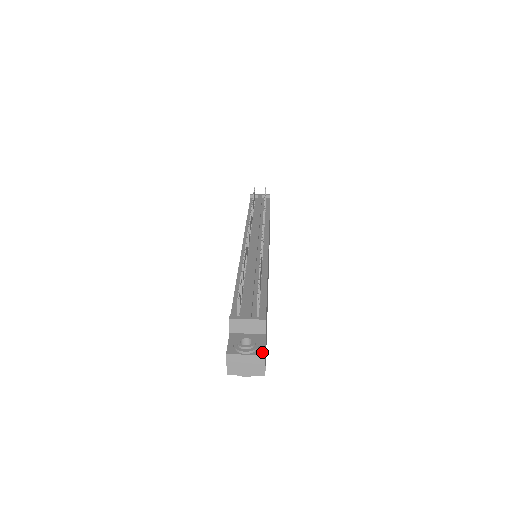
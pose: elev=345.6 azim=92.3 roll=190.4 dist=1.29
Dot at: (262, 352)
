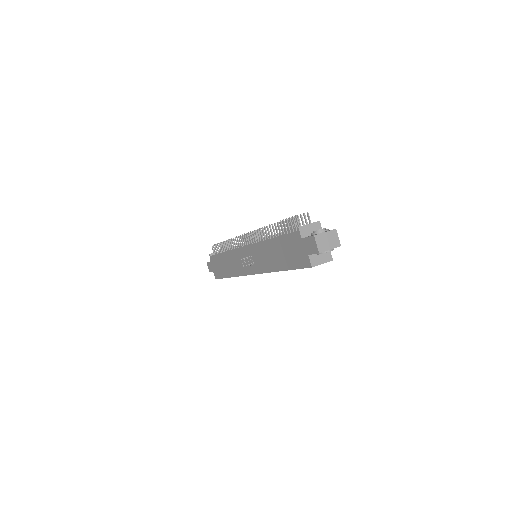
Dot at: (333, 229)
